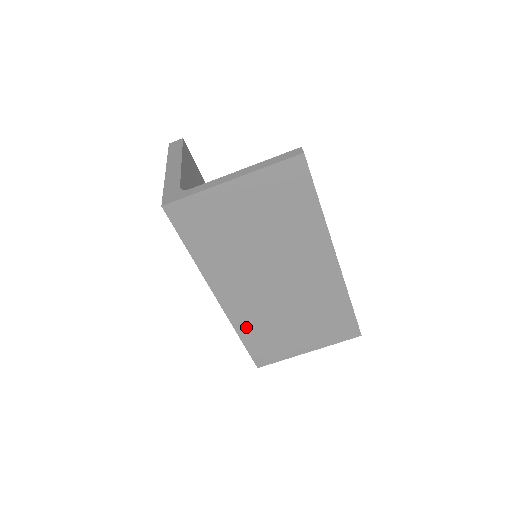
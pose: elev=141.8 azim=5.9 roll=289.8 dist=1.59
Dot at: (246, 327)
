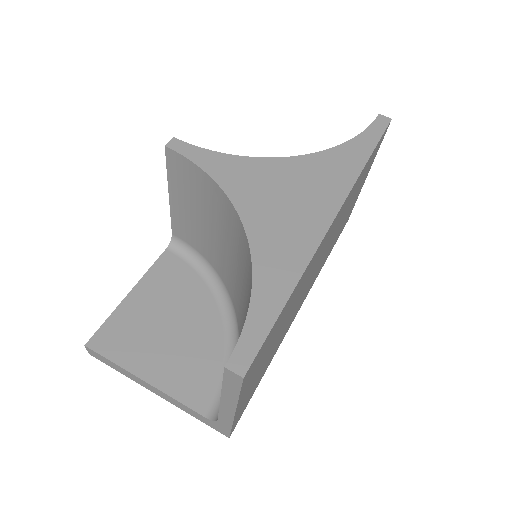
Dot at: occluded
